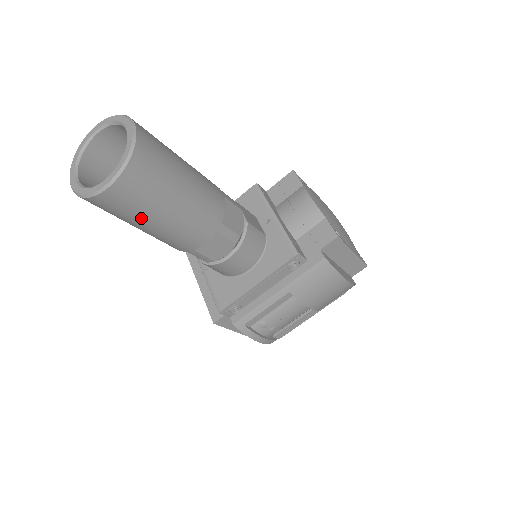
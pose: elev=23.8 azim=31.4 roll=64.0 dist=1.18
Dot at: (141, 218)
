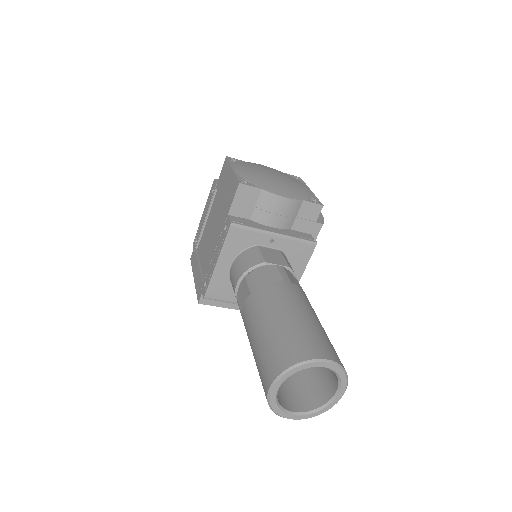
Dot at: occluded
